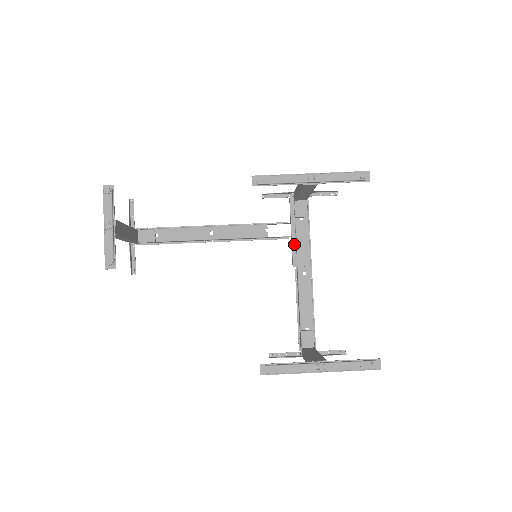
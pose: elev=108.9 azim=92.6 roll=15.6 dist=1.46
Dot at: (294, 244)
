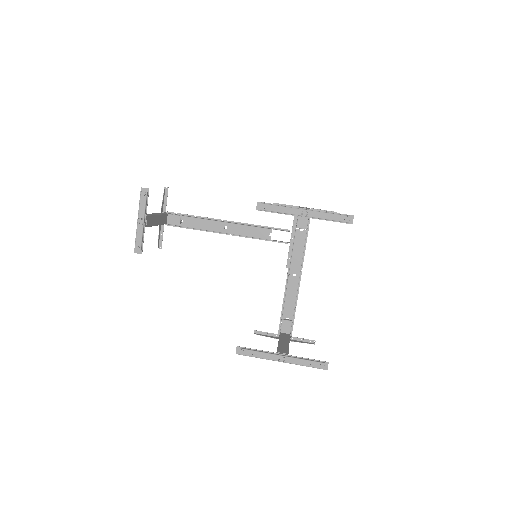
Dot at: (291, 250)
